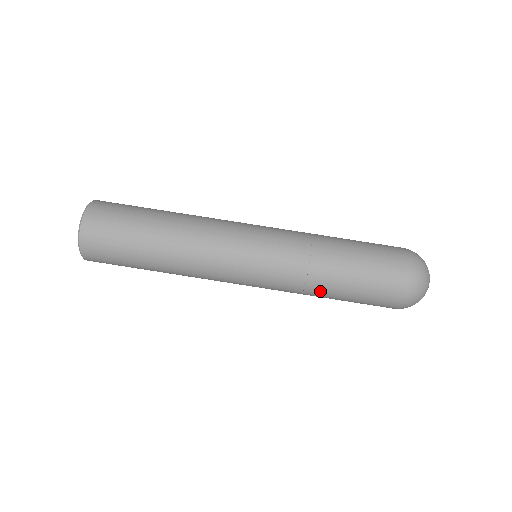
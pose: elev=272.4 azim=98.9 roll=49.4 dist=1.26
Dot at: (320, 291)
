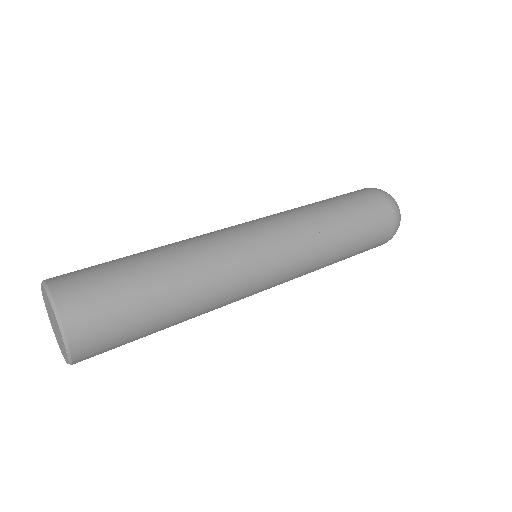
Dot at: (335, 250)
